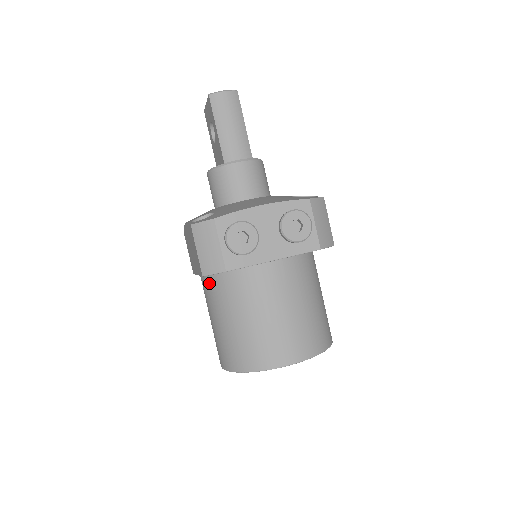
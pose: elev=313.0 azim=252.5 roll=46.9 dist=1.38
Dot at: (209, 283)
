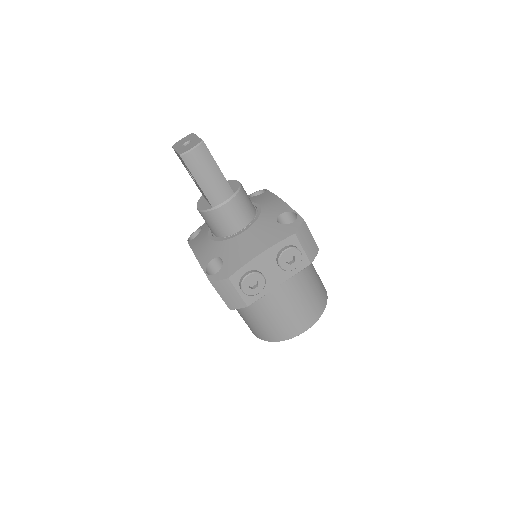
Dot at: occluded
